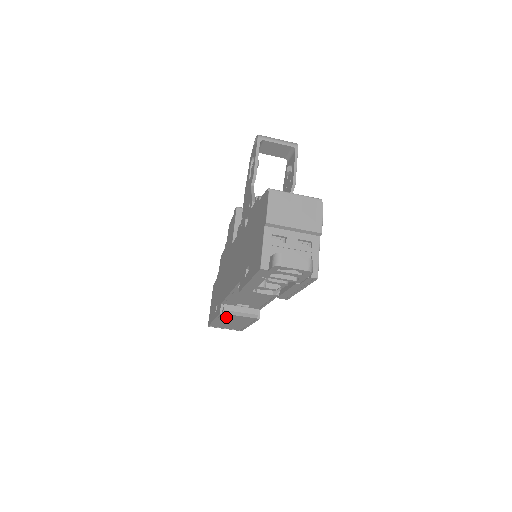
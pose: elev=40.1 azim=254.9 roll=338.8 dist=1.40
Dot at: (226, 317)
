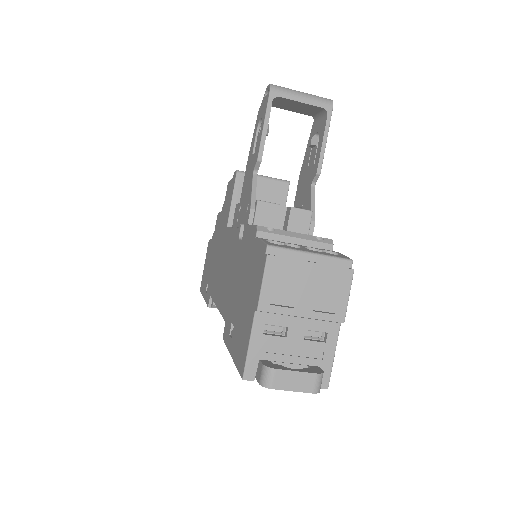
Dot at: occluded
